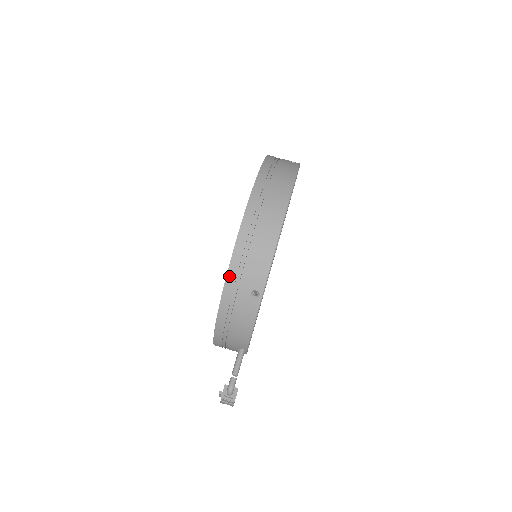
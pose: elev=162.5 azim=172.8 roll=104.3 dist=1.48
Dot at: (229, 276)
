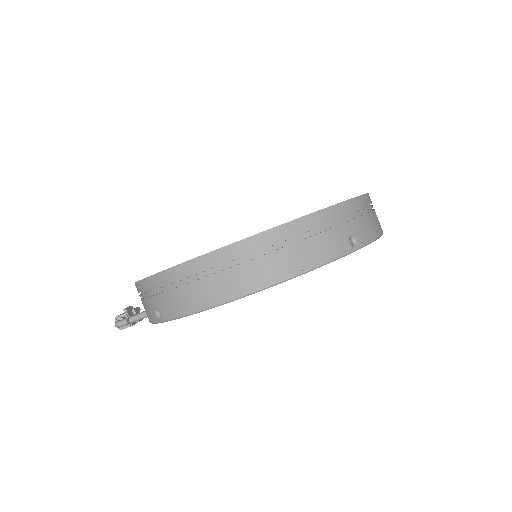
Dot at: (151, 279)
